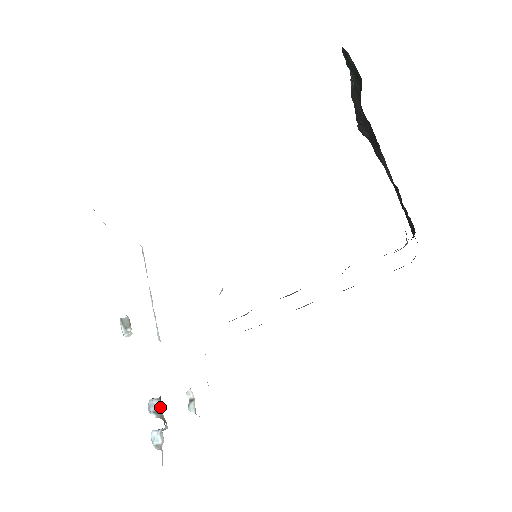
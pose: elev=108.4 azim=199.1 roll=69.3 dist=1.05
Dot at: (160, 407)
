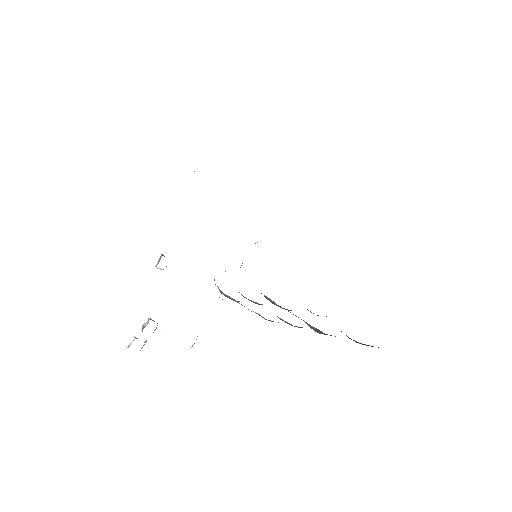
Dot at: occluded
